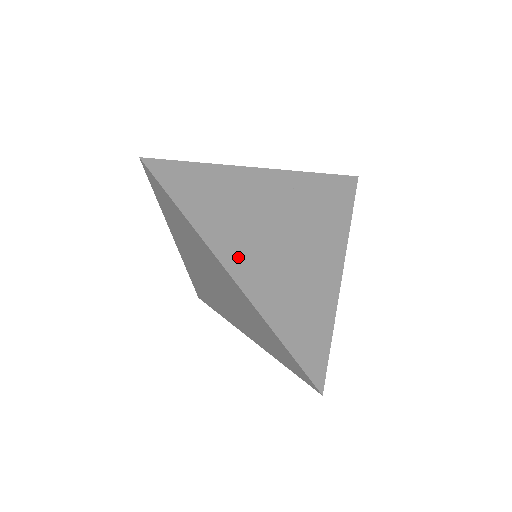
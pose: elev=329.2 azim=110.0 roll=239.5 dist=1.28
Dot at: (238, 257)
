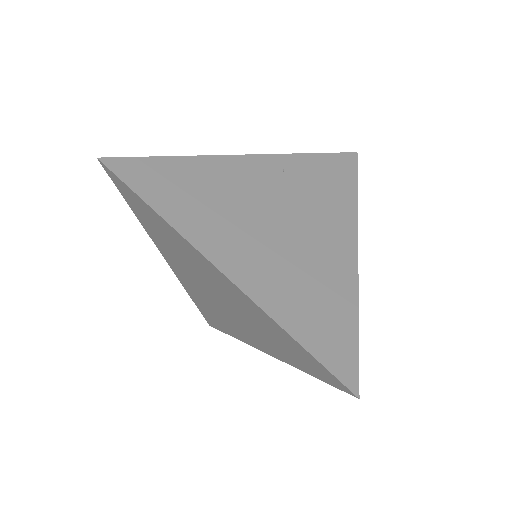
Dot at: (227, 250)
